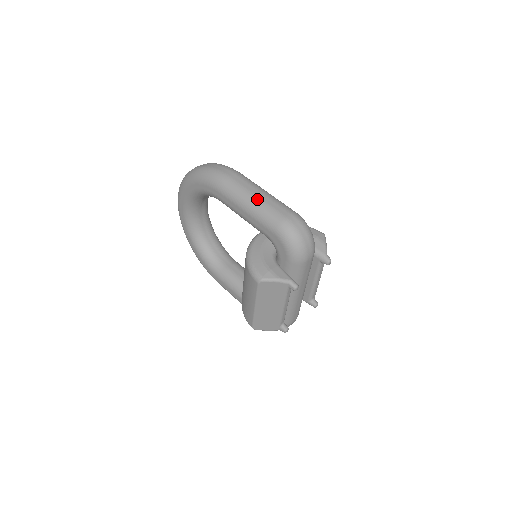
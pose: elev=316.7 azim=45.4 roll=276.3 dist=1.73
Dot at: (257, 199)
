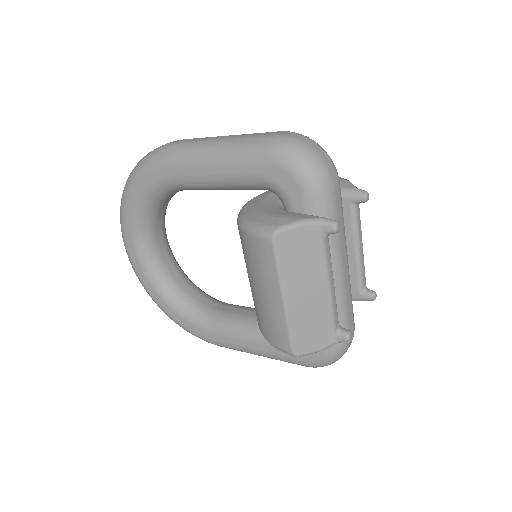
Dot at: (225, 139)
